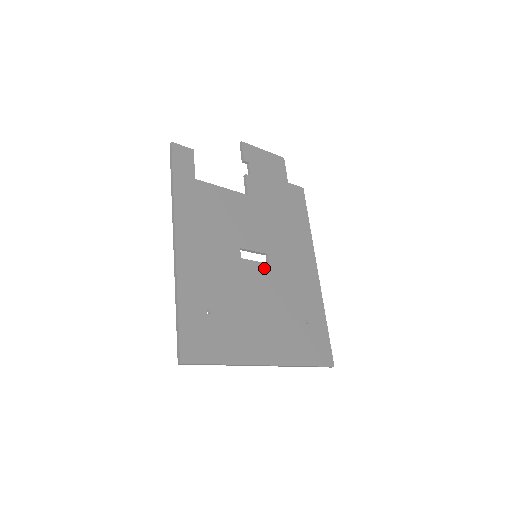
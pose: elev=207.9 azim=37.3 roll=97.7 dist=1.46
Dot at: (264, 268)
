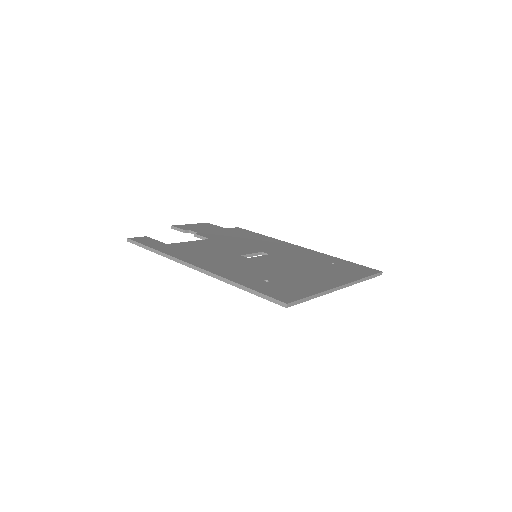
Dot at: (269, 257)
